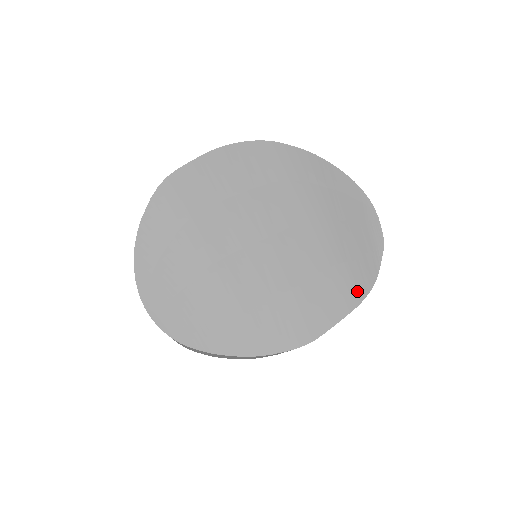
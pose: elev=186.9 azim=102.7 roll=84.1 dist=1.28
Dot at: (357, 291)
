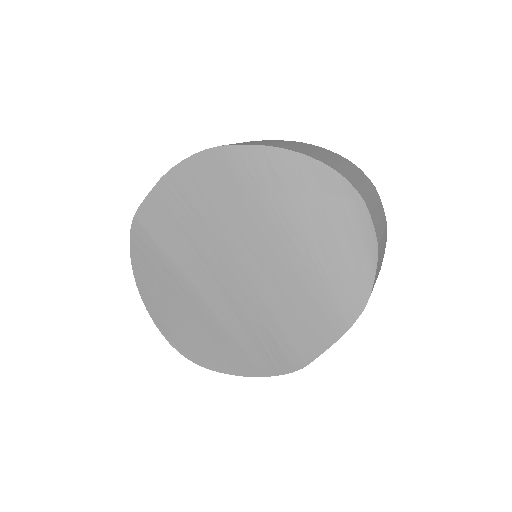
Dot at: (345, 315)
